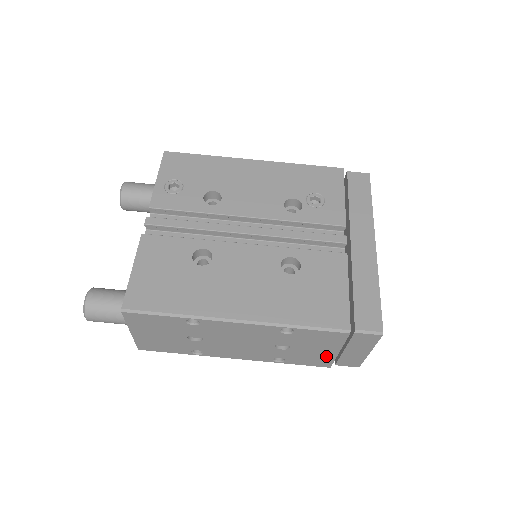
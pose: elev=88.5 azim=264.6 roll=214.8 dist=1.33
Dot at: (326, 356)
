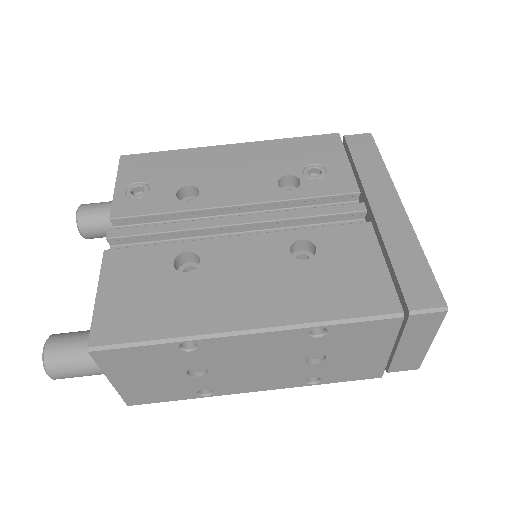
Dot at: (375, 361)
